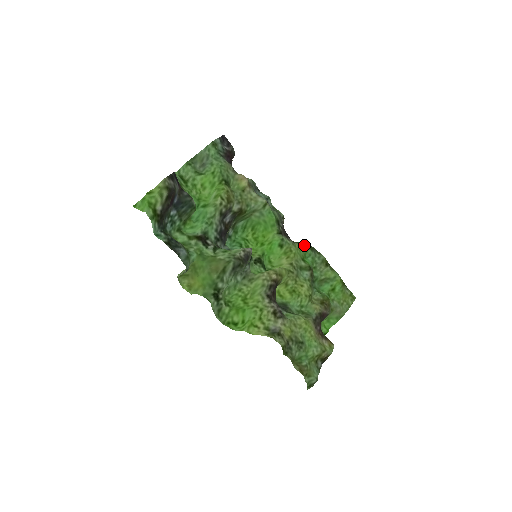
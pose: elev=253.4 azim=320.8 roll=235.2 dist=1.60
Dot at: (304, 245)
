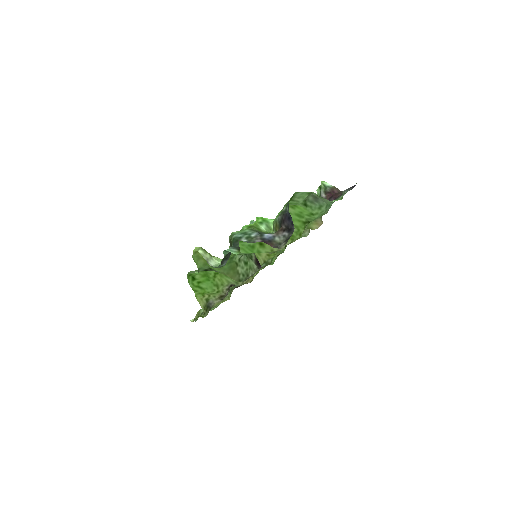
Dot at: occluded
